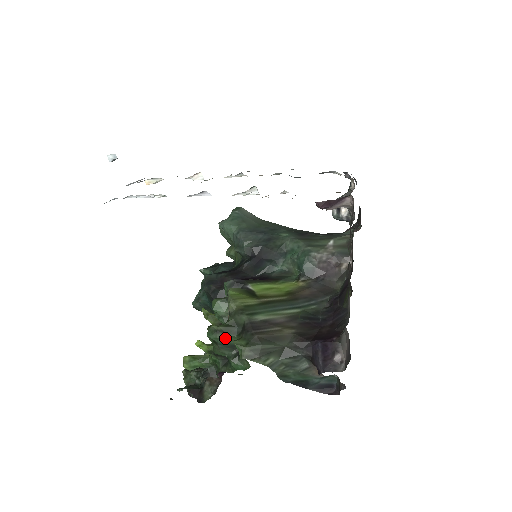
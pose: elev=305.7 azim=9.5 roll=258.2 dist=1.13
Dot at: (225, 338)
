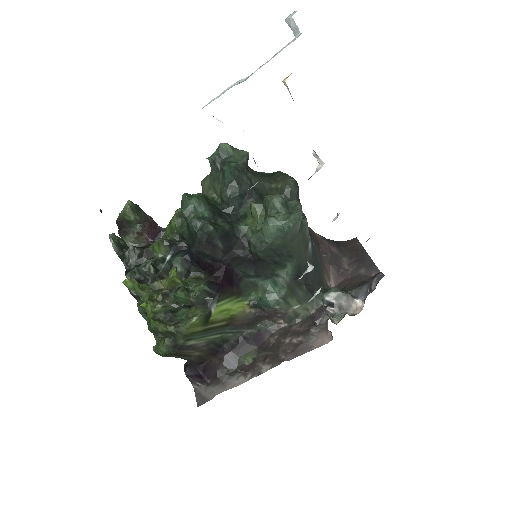
Dot at: (159, 333)
